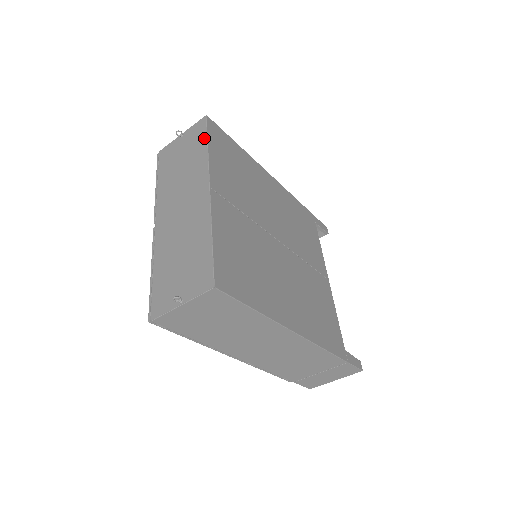
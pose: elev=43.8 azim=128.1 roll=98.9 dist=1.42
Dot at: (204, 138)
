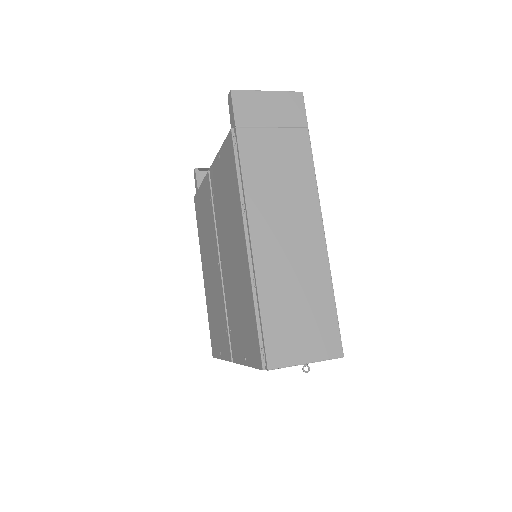
Dot at: occluded
